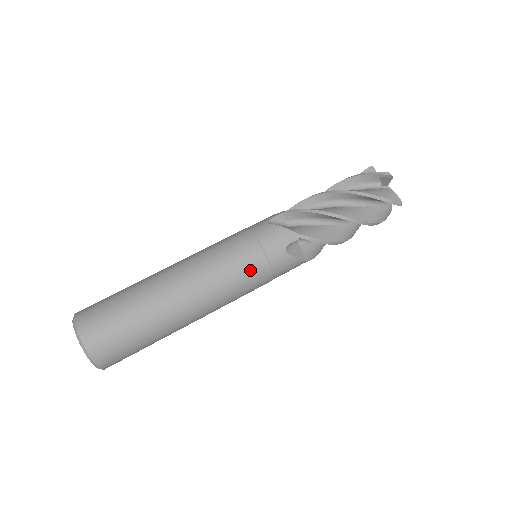
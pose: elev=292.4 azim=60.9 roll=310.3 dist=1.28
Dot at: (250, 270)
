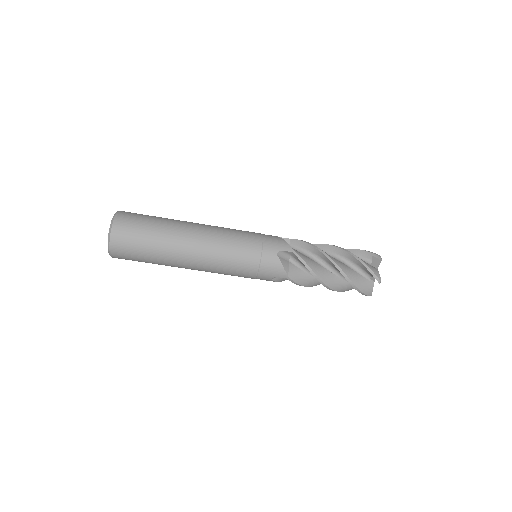
Dot at: (241, 274)
